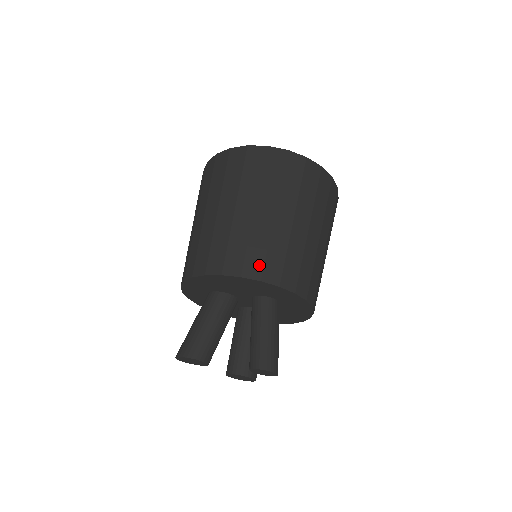
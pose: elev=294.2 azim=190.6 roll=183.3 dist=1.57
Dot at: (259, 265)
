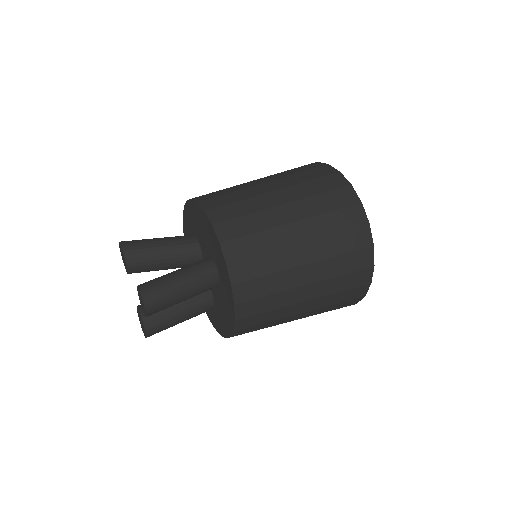
Dot at: (226, 217)
